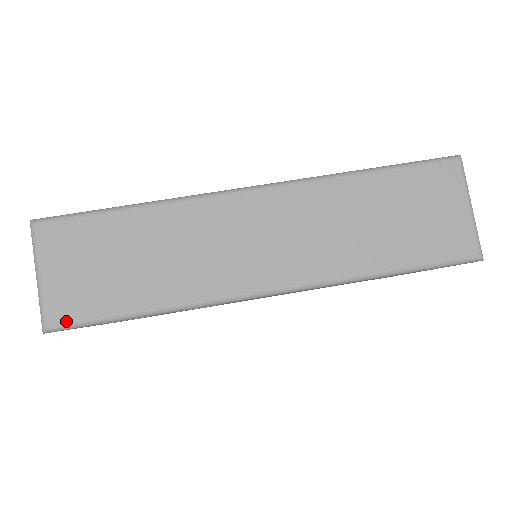
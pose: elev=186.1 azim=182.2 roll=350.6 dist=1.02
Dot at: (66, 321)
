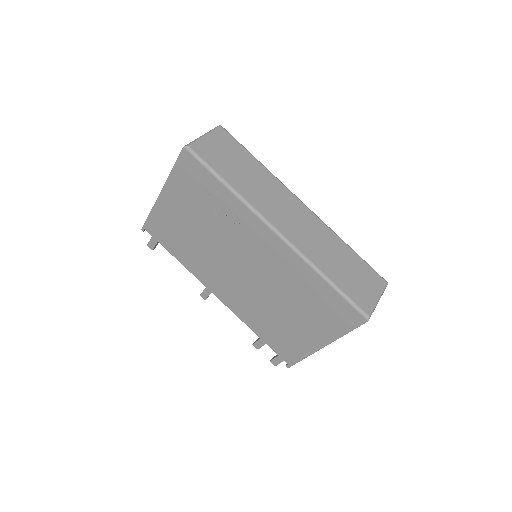
Dot at: (198, 153)
